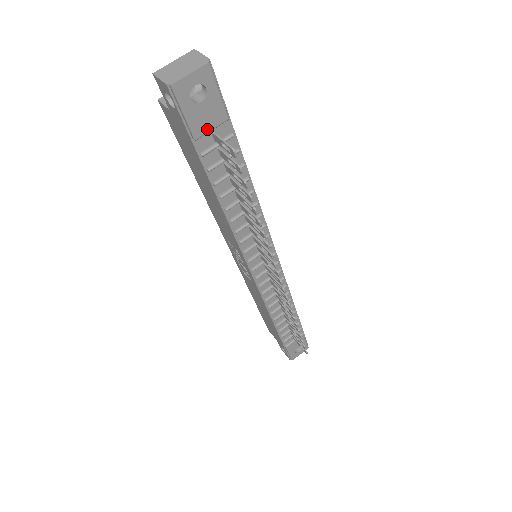
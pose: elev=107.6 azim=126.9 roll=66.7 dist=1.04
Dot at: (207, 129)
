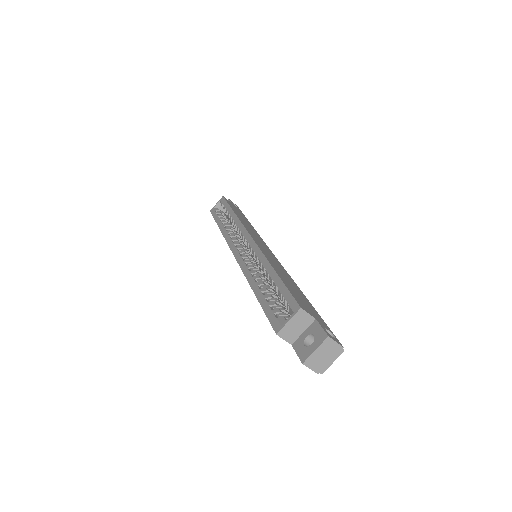
Dot at: occluded
